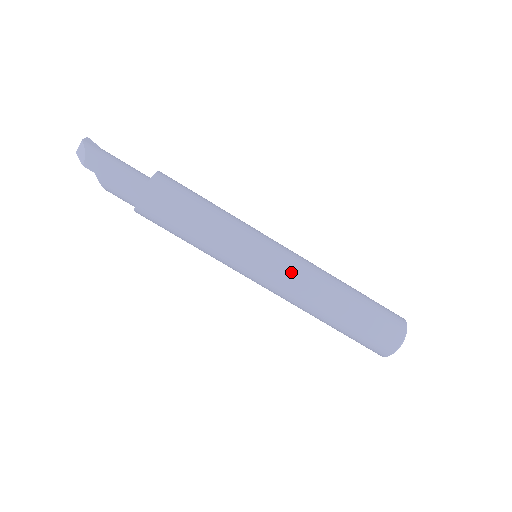
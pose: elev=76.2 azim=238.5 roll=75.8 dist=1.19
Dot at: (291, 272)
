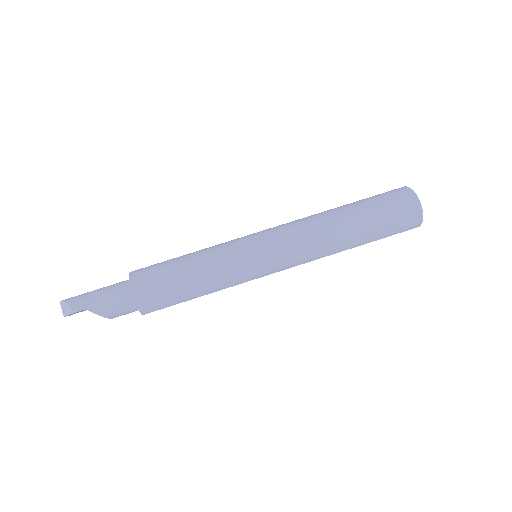
Dot at: (286, 232)
